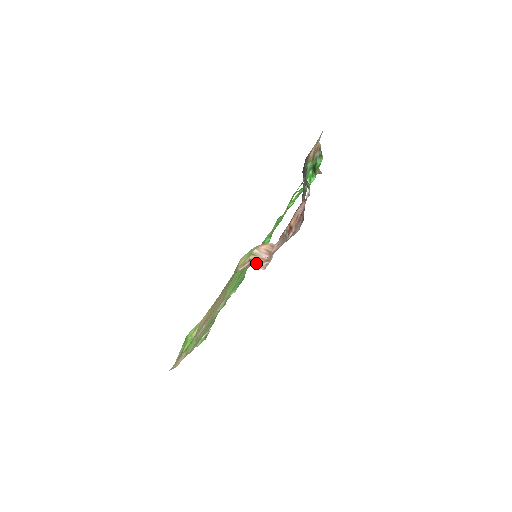
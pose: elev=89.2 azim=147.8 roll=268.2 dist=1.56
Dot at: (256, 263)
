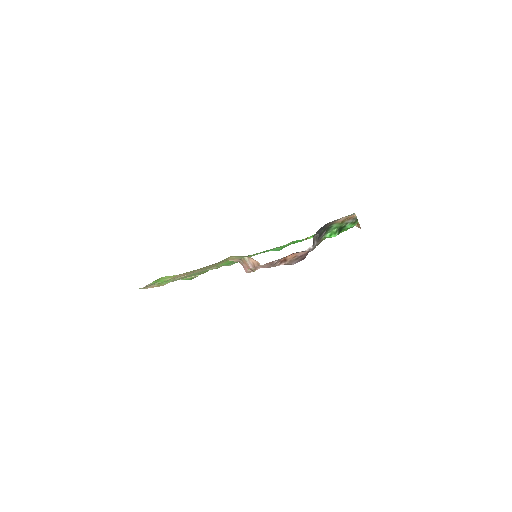
Dot at: (244, 265)
